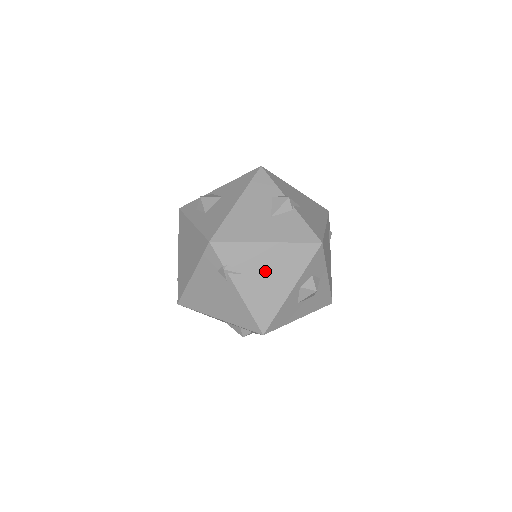
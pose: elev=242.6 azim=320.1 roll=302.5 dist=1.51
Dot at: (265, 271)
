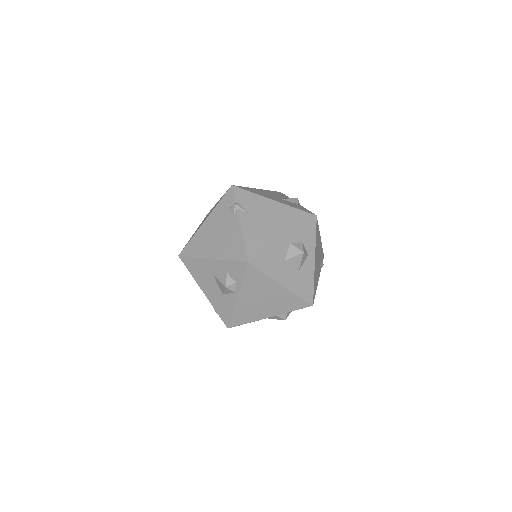
Dot at: (266, 218)
